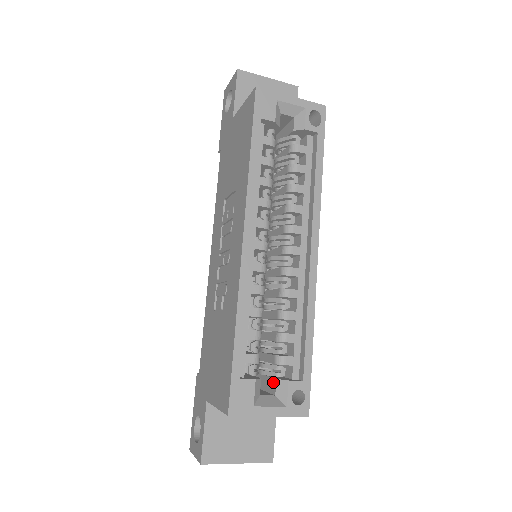
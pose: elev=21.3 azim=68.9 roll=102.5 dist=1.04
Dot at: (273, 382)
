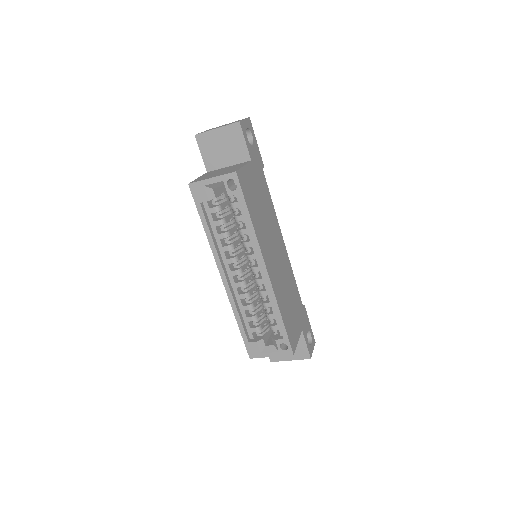
Dot at: (273, 337)
